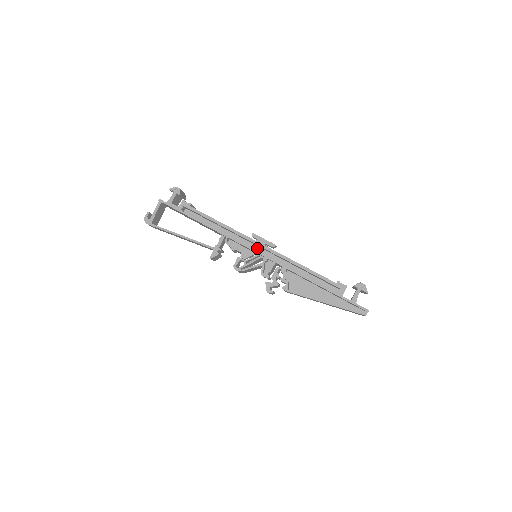
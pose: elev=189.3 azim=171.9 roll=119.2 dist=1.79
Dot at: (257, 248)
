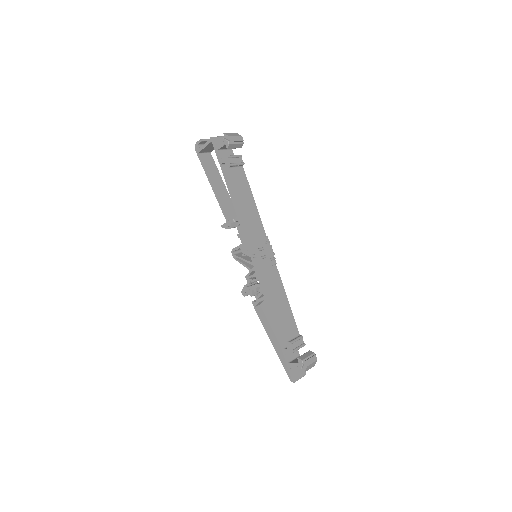
Dot at: (253, 255)
